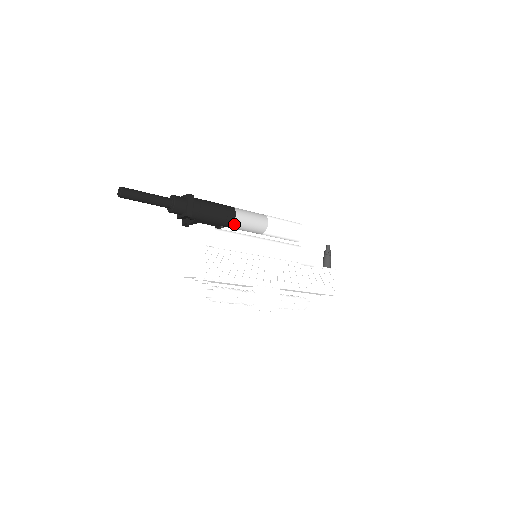
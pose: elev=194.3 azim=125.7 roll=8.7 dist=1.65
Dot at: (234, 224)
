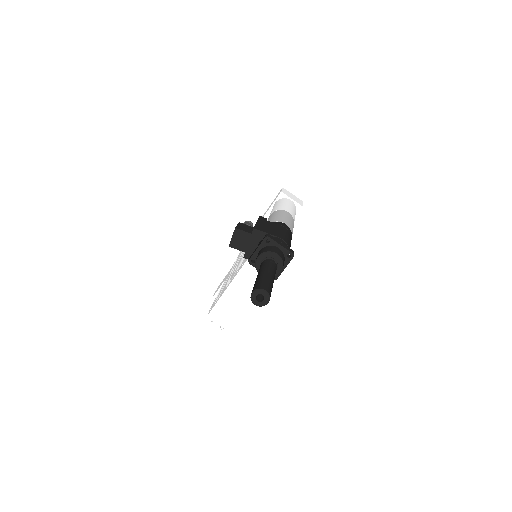
Dot at: occluded
